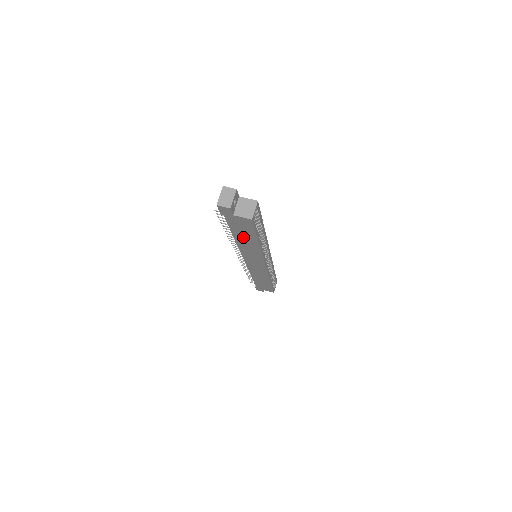
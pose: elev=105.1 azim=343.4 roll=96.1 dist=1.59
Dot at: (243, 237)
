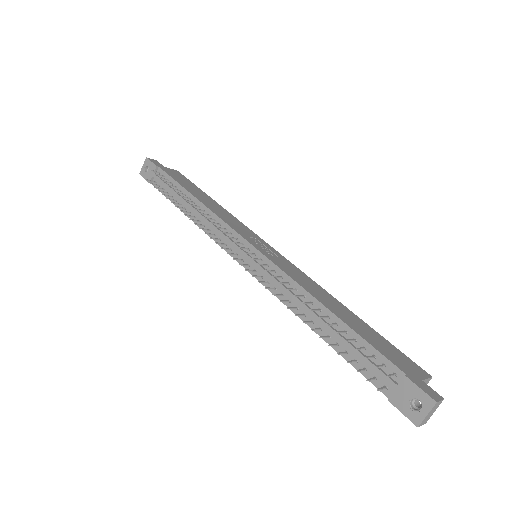
Dot at: occluded
